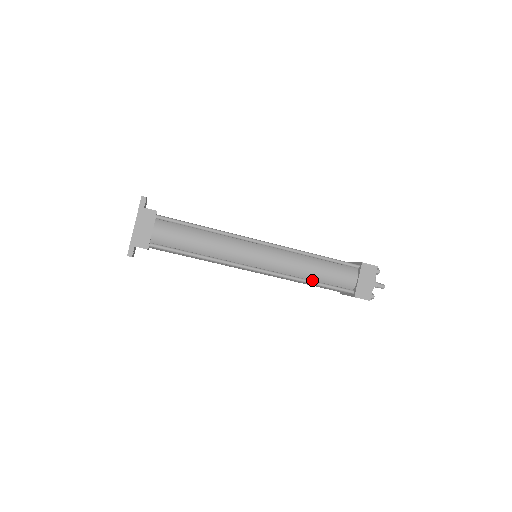
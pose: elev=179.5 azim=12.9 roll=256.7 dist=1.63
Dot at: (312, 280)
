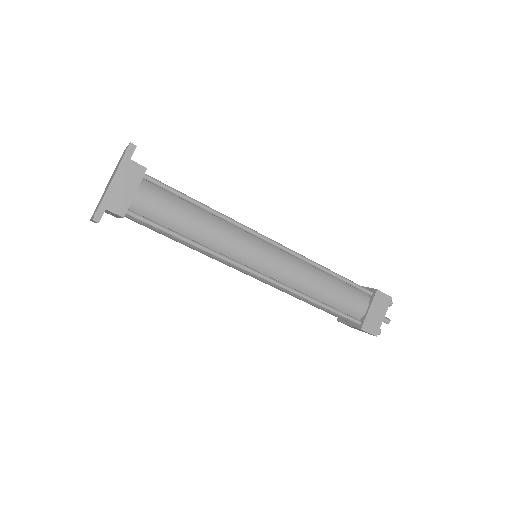
Dot at: (317, 299)
